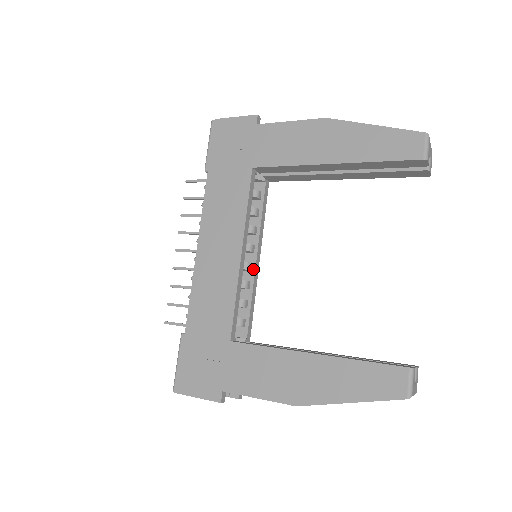
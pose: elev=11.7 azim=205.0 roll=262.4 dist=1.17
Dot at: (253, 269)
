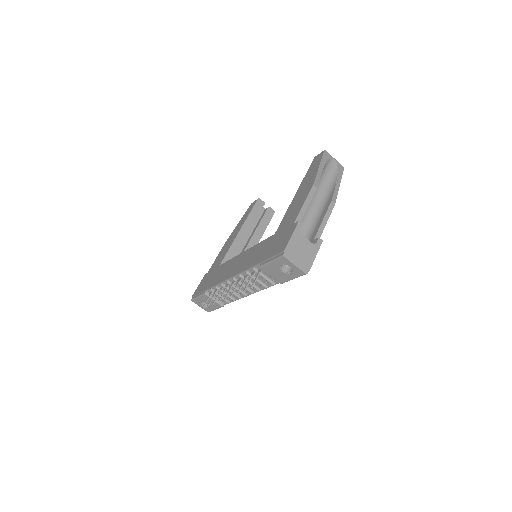
Dot at: occluded
